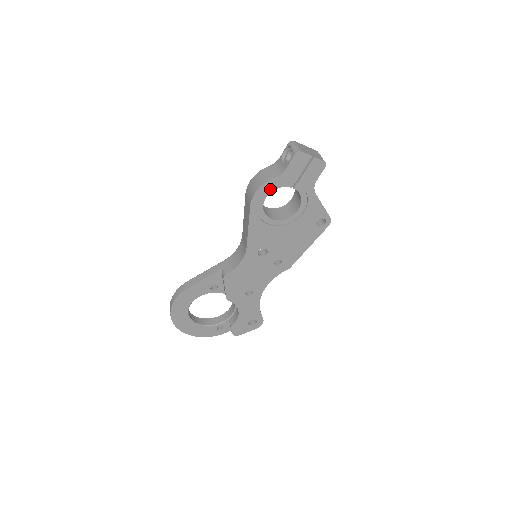
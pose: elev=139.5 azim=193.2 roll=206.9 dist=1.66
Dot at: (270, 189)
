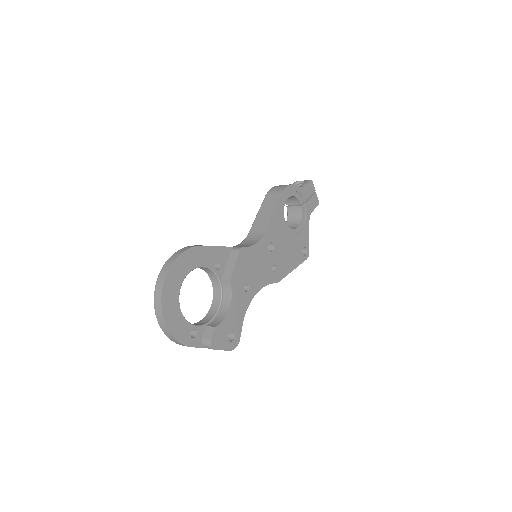
Dot at: (292, 193)
